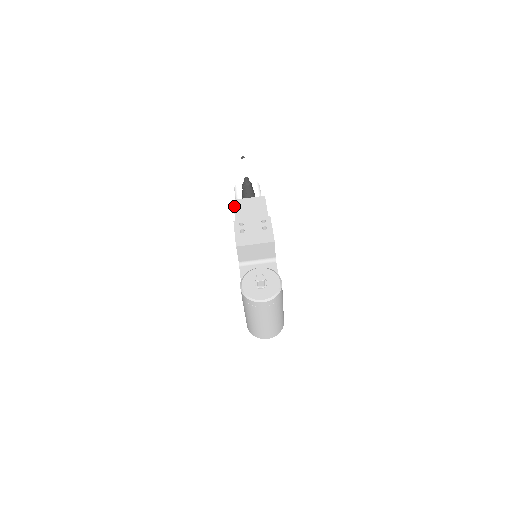
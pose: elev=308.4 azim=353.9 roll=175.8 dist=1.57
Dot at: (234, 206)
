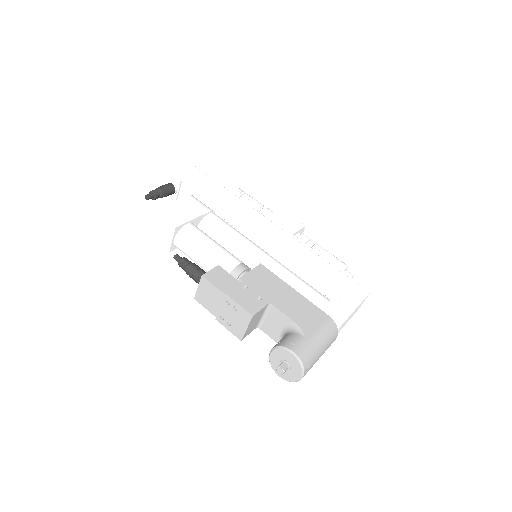
Dot at: occluded
